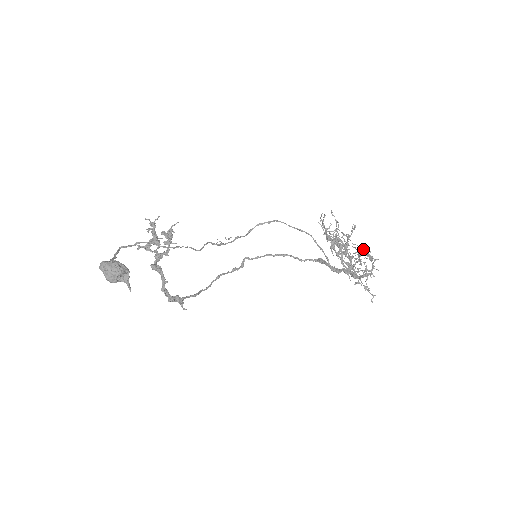
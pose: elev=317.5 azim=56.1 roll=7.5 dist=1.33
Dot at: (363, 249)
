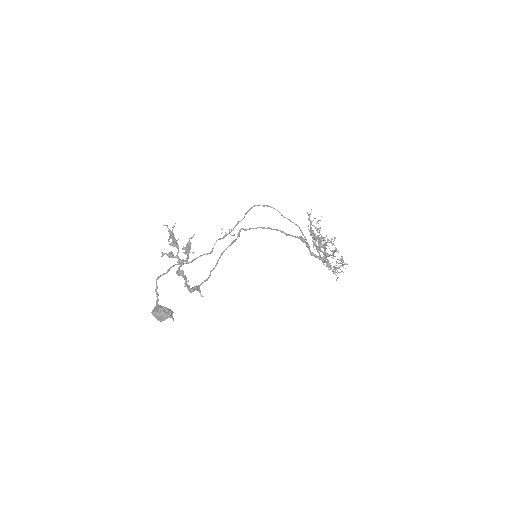
Dot at: (338, 252)
